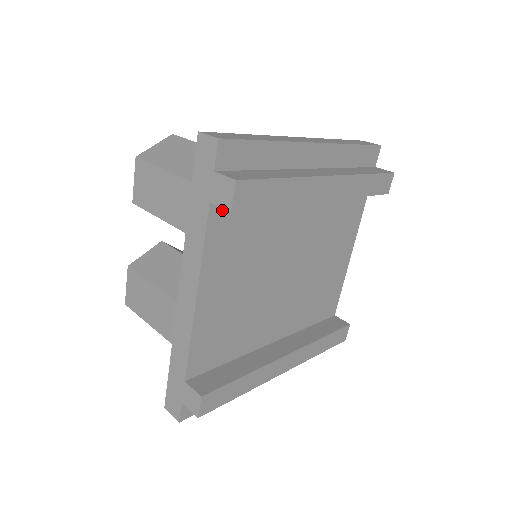
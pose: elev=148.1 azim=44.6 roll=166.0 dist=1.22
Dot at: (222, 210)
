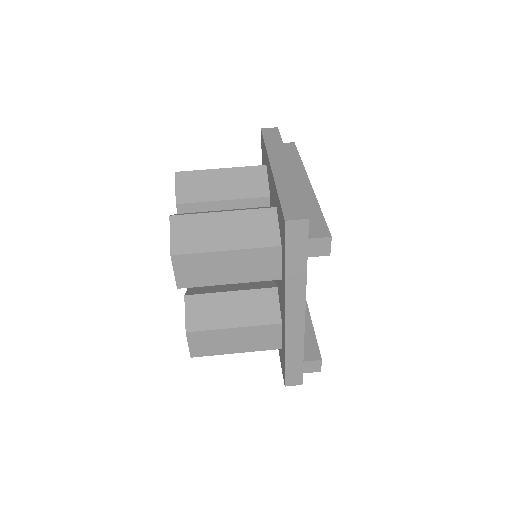
Dot at: occluded
